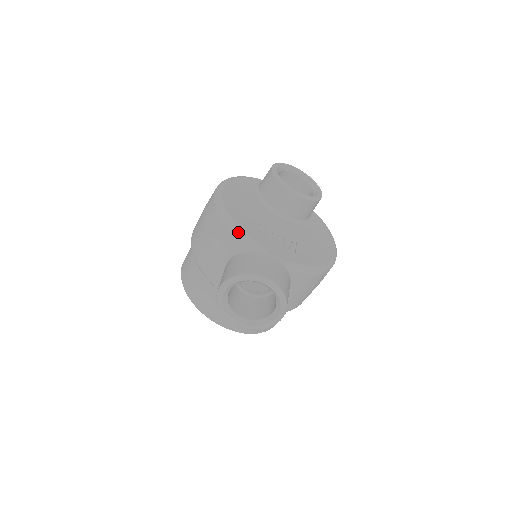
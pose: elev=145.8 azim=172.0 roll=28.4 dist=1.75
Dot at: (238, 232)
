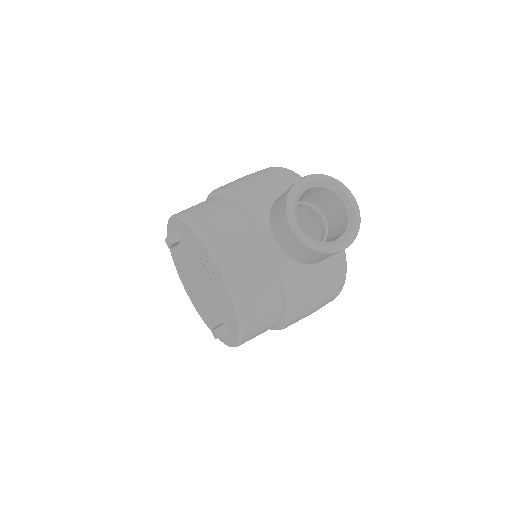
Dot at: occluded
